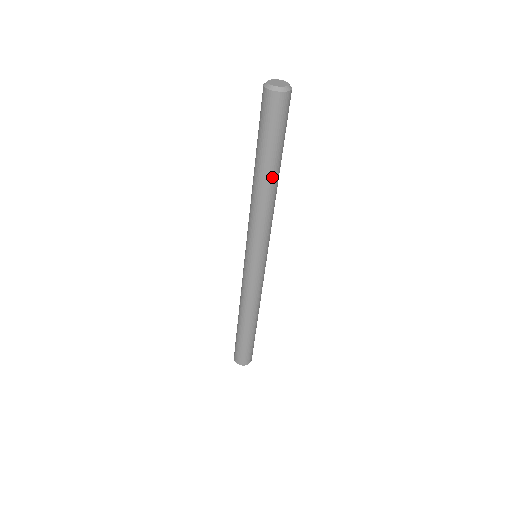
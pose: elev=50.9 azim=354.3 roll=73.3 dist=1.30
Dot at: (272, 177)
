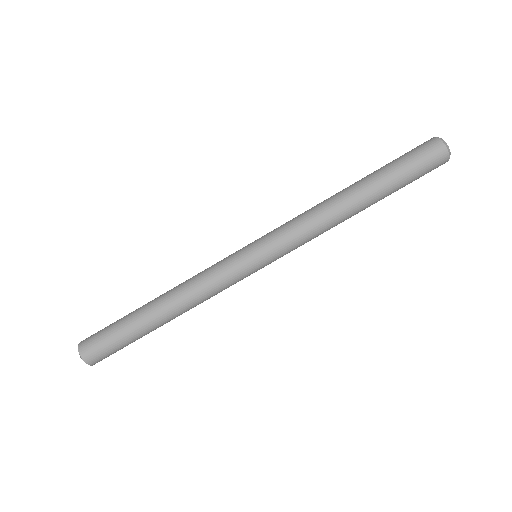
Dot at: (367, 207)
